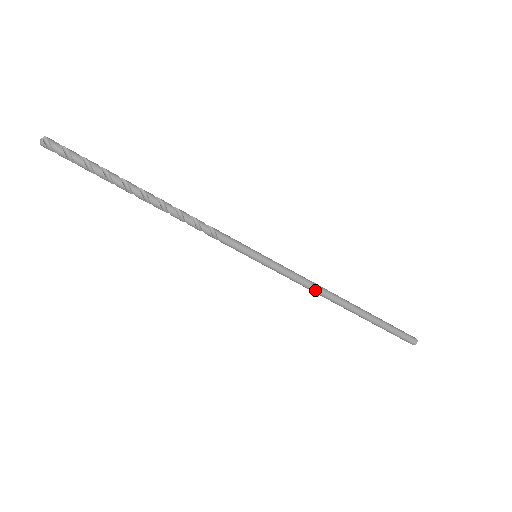
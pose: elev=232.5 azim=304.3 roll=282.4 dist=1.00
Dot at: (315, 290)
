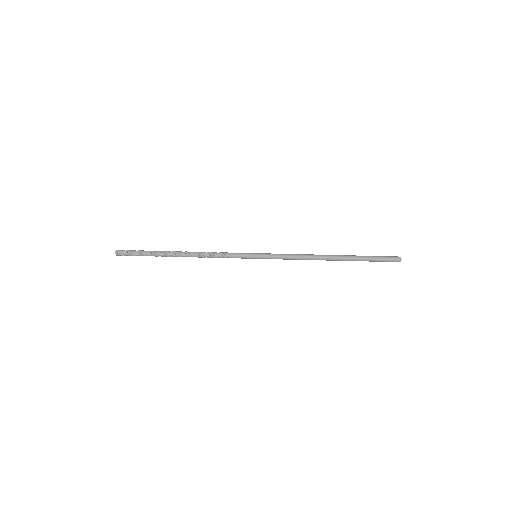
Dot at: (304, 258)
